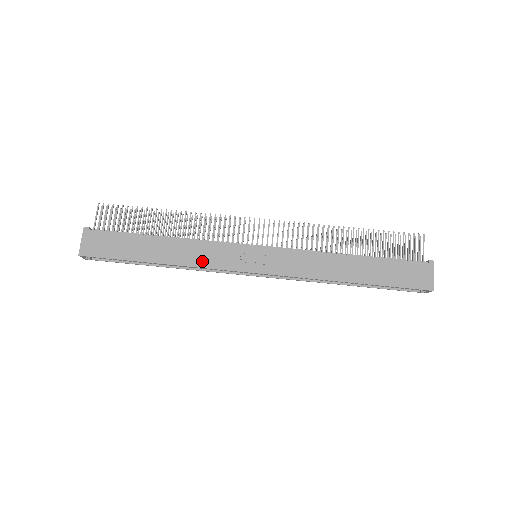
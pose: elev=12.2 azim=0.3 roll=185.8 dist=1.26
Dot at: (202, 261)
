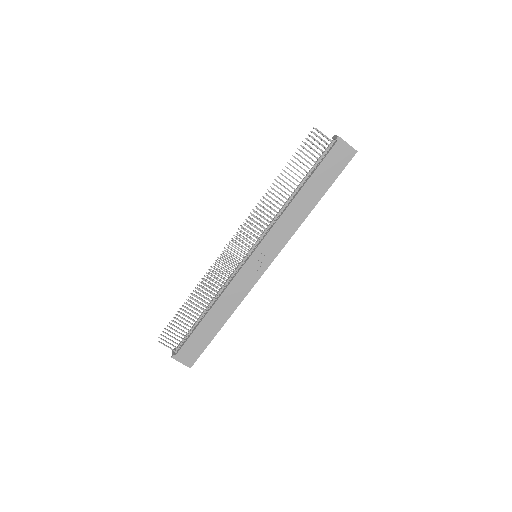
Dot at: (240, 296)
